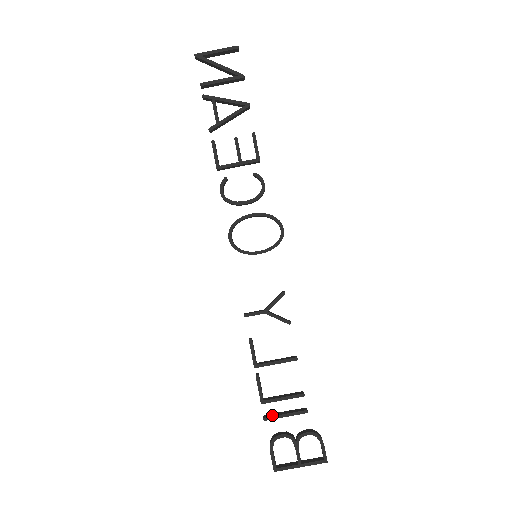
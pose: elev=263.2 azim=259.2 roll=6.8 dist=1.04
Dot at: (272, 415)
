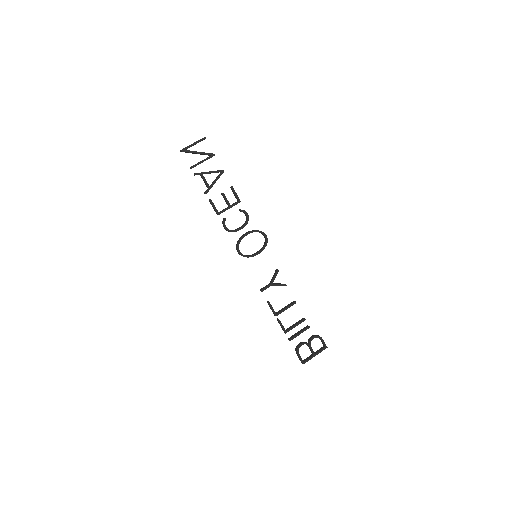
Dot at: (293, 337)
